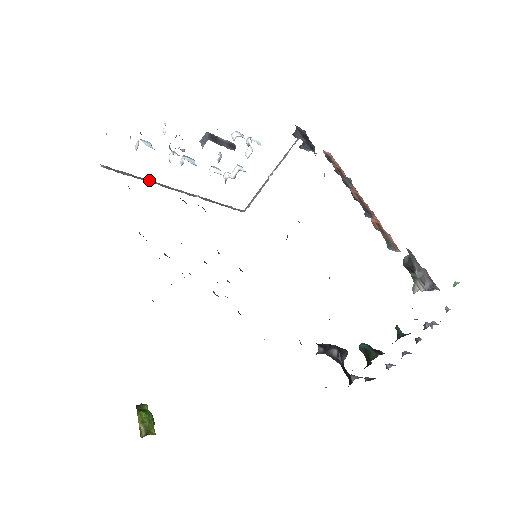
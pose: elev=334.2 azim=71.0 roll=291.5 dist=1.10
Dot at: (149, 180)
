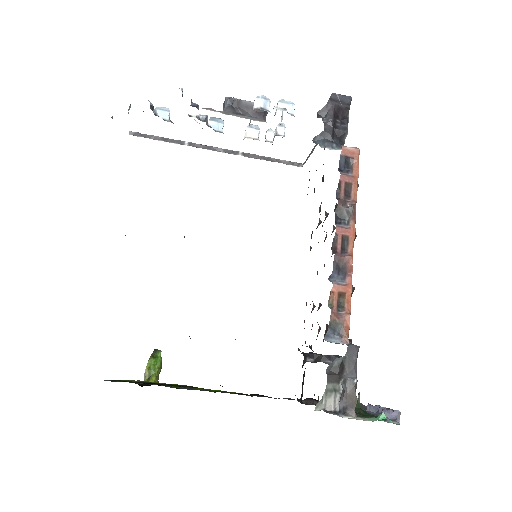
Dot at: (182, 141)
